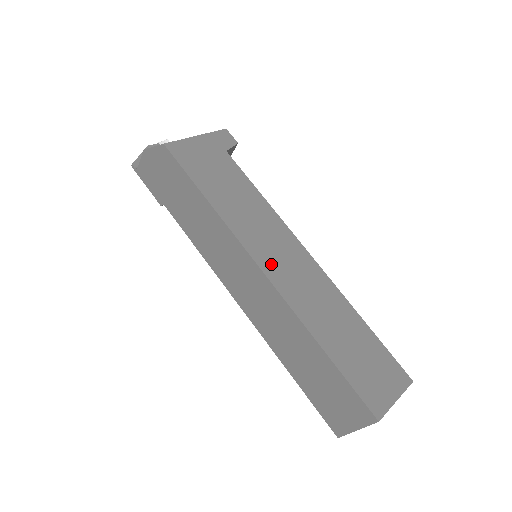
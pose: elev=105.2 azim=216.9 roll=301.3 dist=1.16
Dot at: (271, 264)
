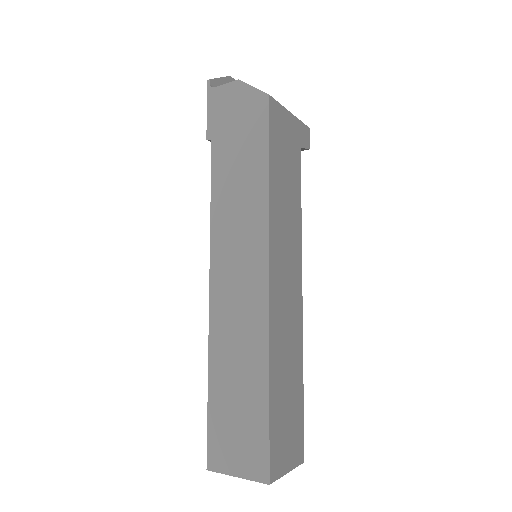
Dot at: (277, 278)
